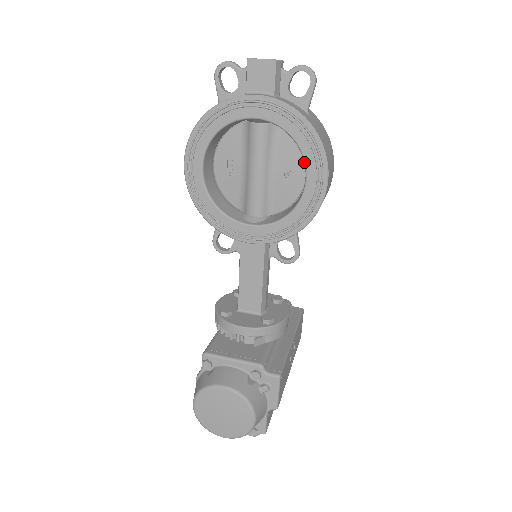
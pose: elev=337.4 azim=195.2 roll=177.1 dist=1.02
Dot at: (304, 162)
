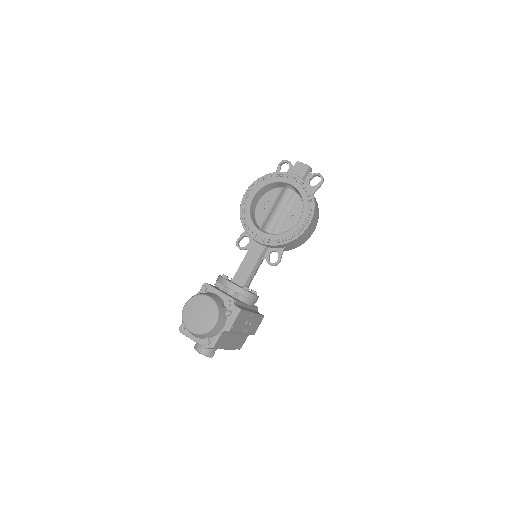
Dot at: (303, 210)
